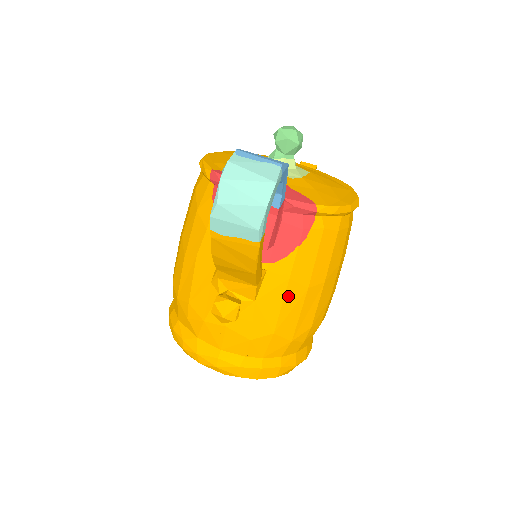
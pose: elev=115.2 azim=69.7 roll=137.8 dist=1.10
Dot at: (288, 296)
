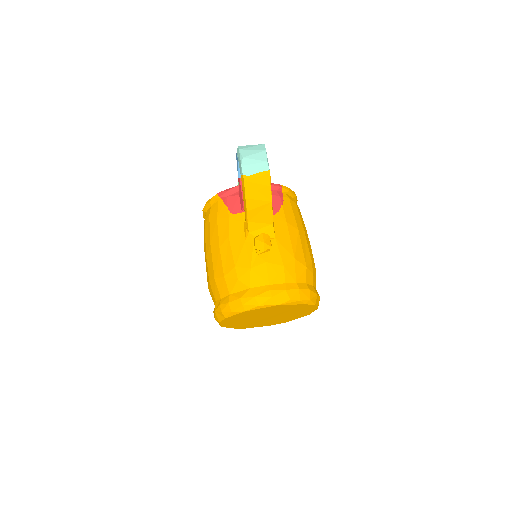
Dot at: (291, 234)
